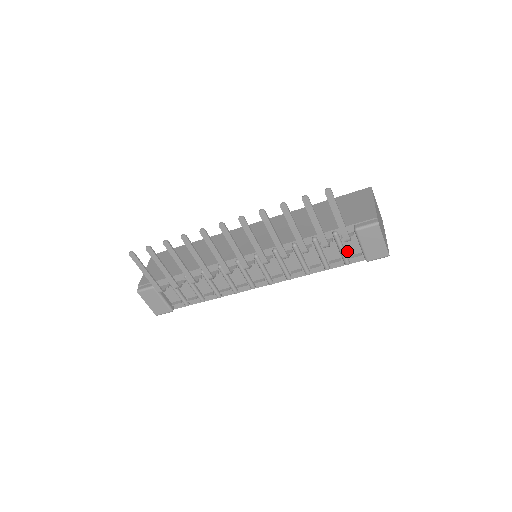
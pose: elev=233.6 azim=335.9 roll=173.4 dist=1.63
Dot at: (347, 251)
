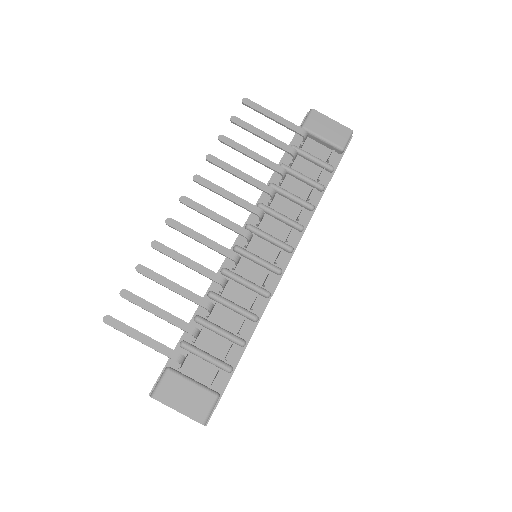
Dot at: (319, 159)
